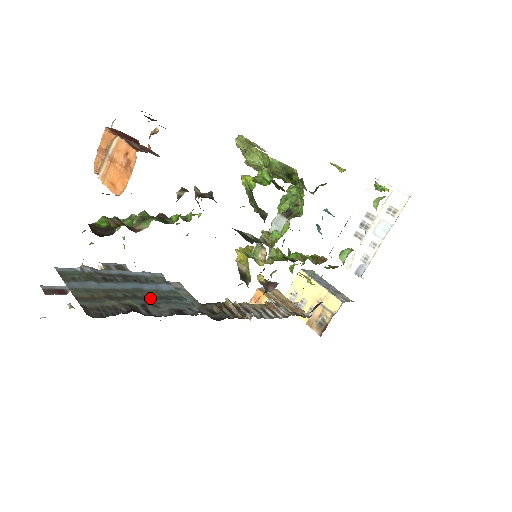
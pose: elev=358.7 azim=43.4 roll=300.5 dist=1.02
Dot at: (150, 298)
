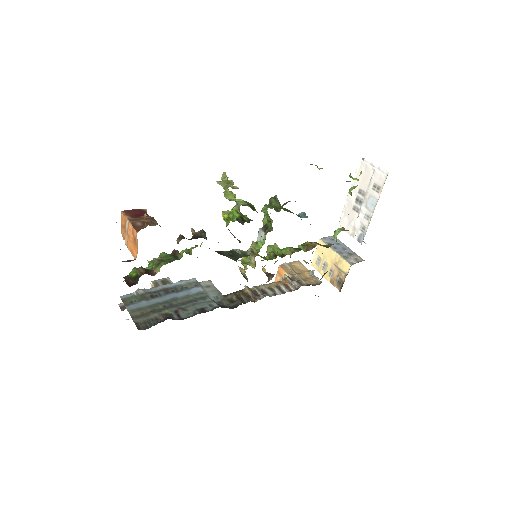
Dot at: (182, 304)
